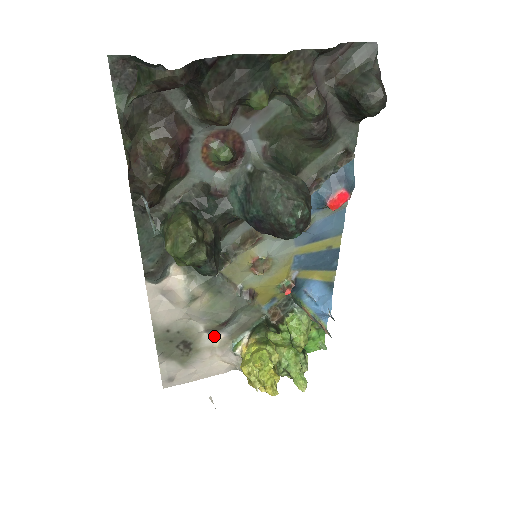
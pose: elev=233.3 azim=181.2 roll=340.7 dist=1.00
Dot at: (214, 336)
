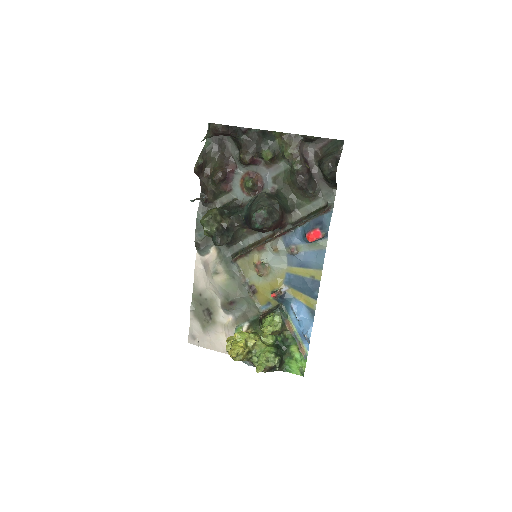
Dot at: (227, 316)
